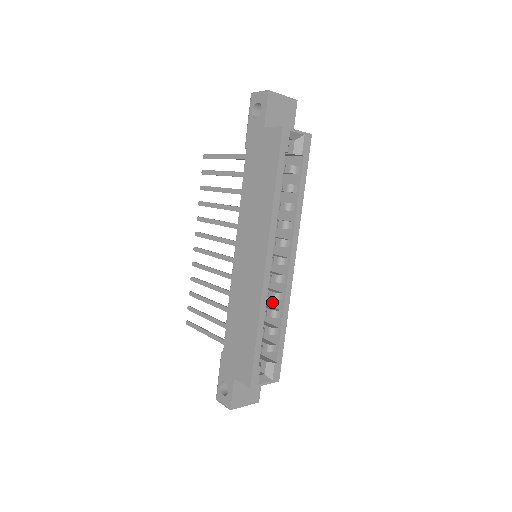
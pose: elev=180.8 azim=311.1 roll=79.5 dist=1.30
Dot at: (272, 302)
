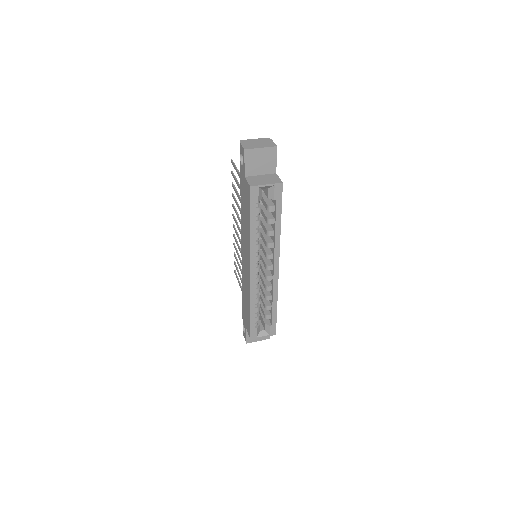
Dot at: occluded
